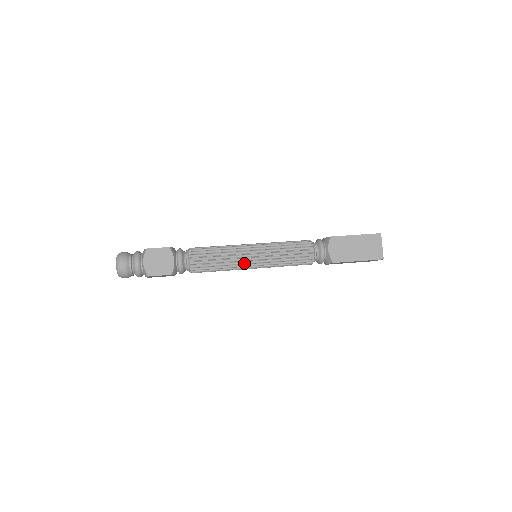
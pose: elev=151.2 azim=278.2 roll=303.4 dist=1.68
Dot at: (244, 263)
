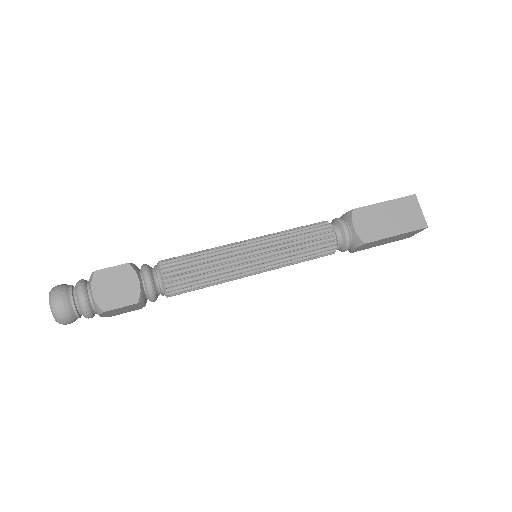
Dot at: (242, 267)
